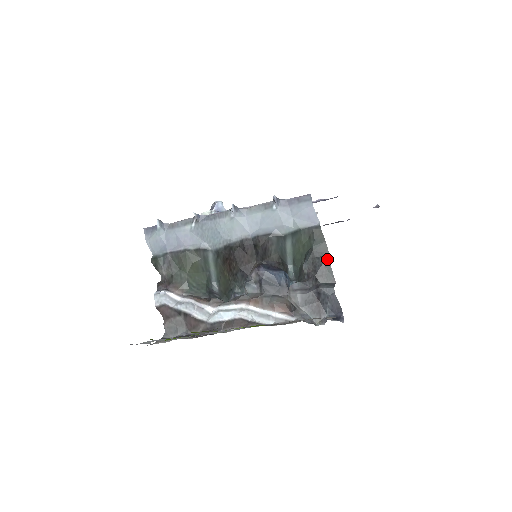
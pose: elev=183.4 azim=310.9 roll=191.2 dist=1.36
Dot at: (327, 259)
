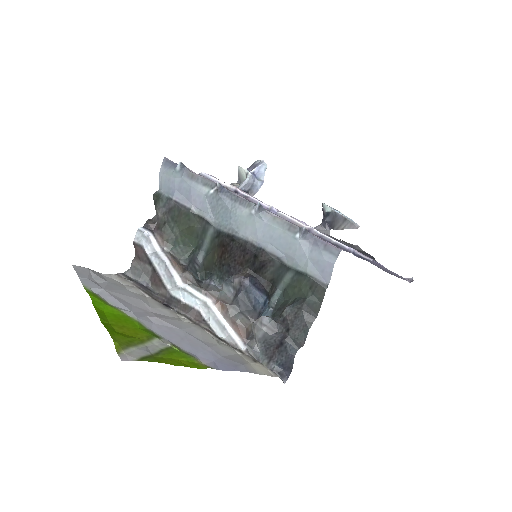
Dot at: (311, 320)
